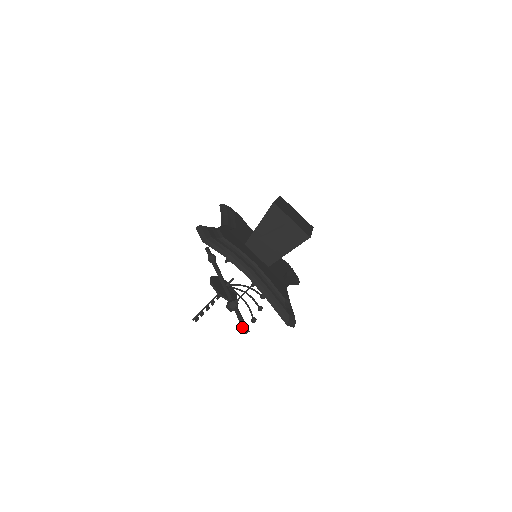
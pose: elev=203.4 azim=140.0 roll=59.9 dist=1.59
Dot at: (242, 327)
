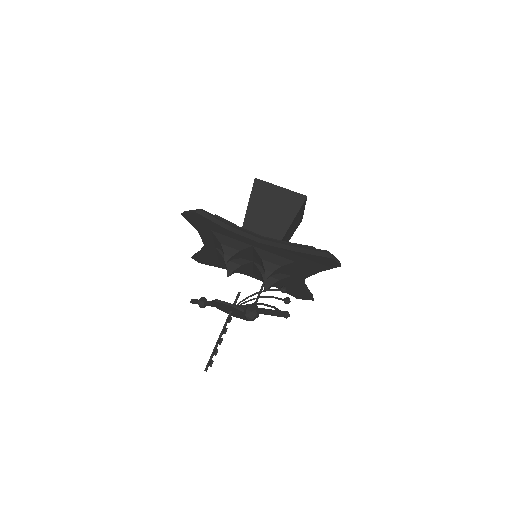
Dot at: (277, 314)
